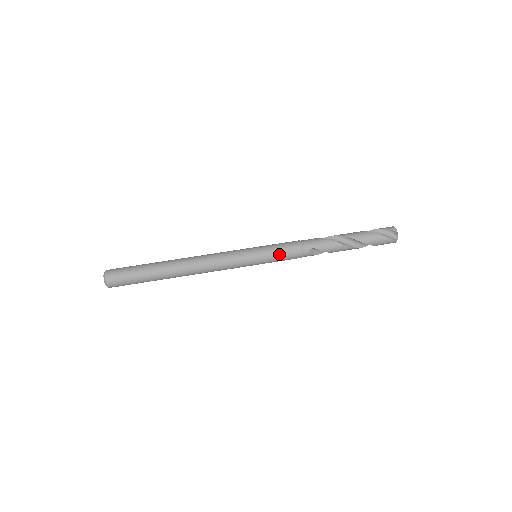
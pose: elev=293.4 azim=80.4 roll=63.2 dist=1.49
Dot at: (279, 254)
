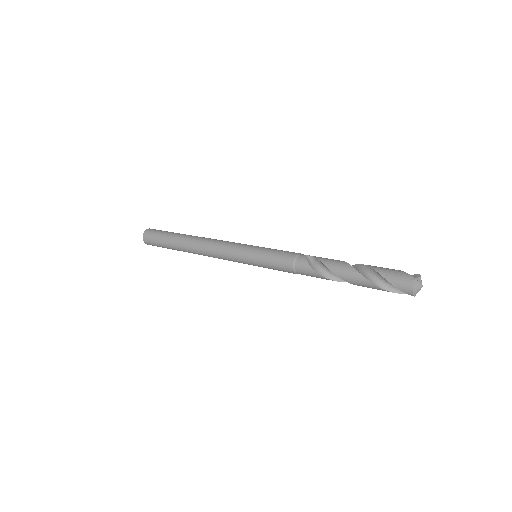
Dot at: (277, 250)
